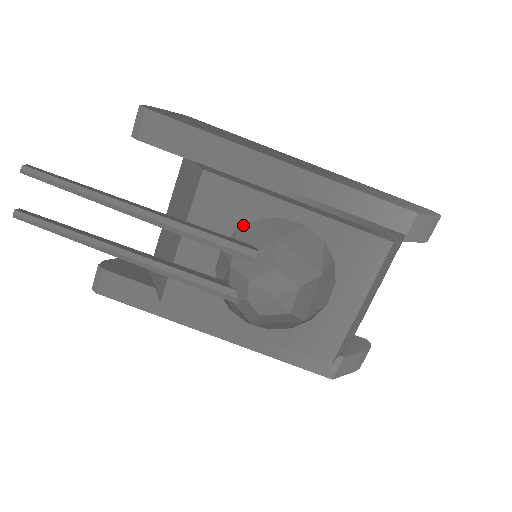
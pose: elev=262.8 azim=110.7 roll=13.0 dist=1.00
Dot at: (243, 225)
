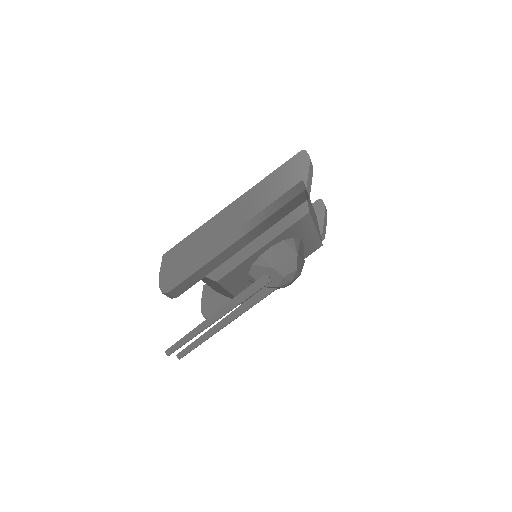
Dot at: (249, 270)
